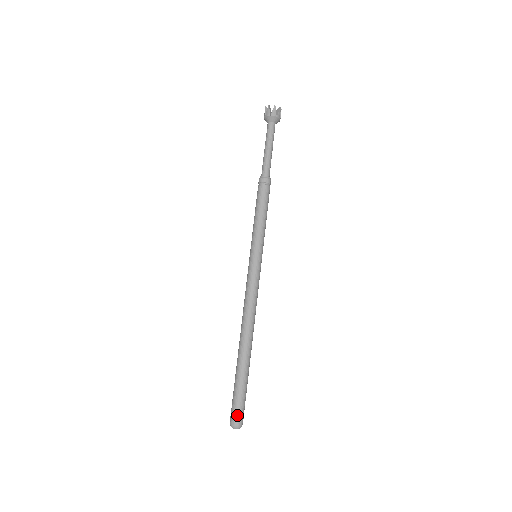
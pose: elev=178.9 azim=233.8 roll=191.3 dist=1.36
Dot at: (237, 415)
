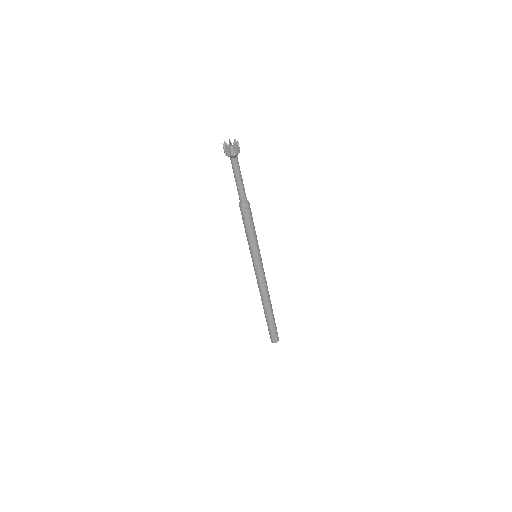
Dot at: (271, 338)
